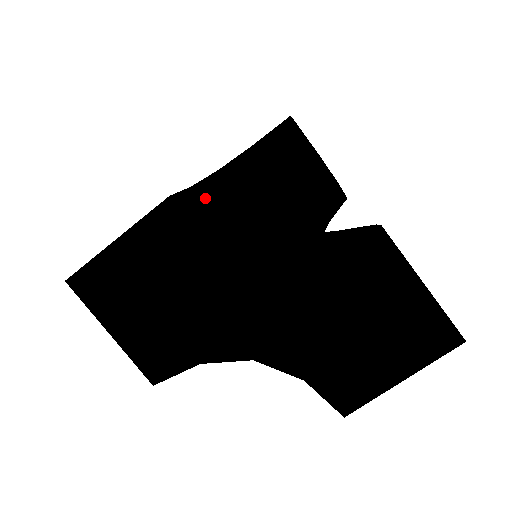
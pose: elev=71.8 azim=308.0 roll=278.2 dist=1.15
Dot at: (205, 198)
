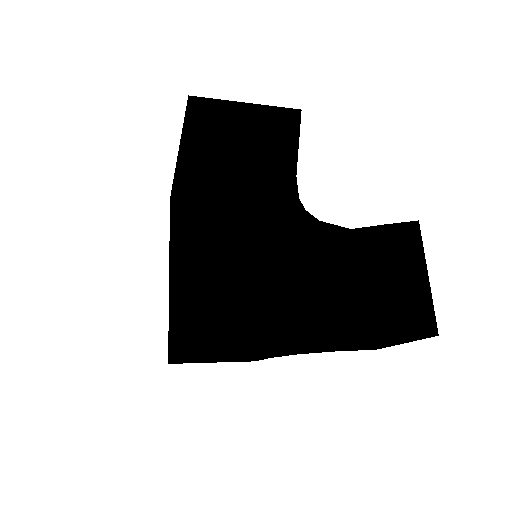
Dot at: (192, 308)
